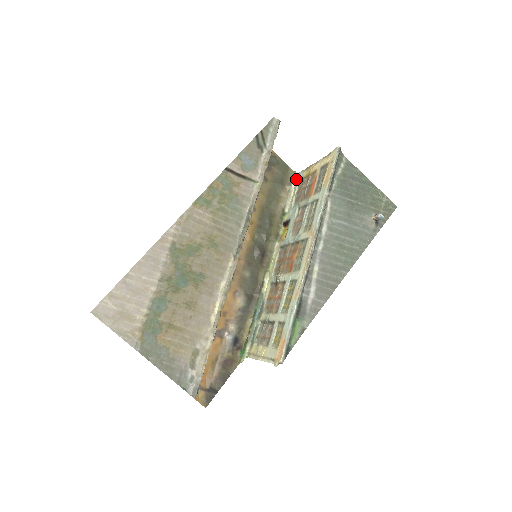
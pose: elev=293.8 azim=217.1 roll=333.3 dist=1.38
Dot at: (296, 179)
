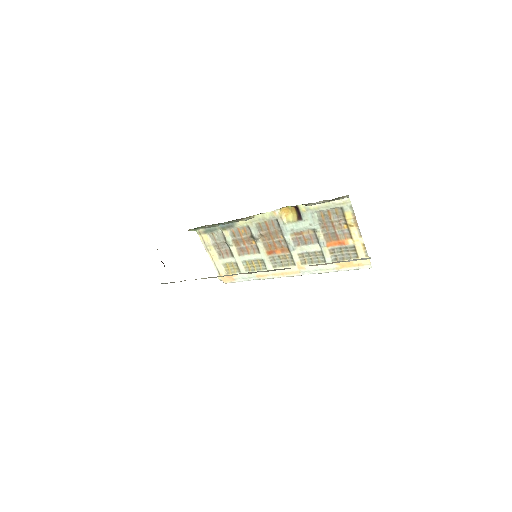
Dot at: (342, 199)
